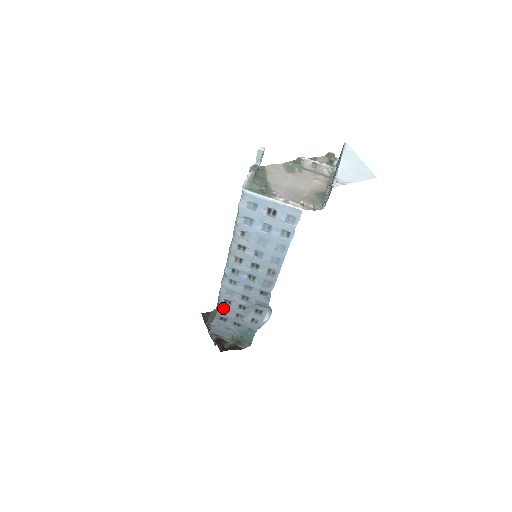
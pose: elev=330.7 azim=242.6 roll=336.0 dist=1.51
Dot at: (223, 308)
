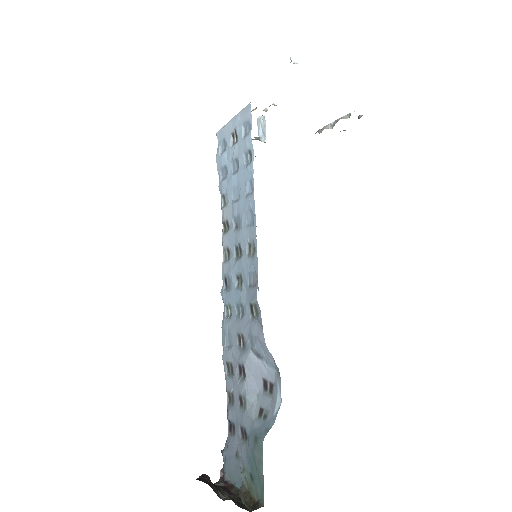
Dot at: (228, 391)
